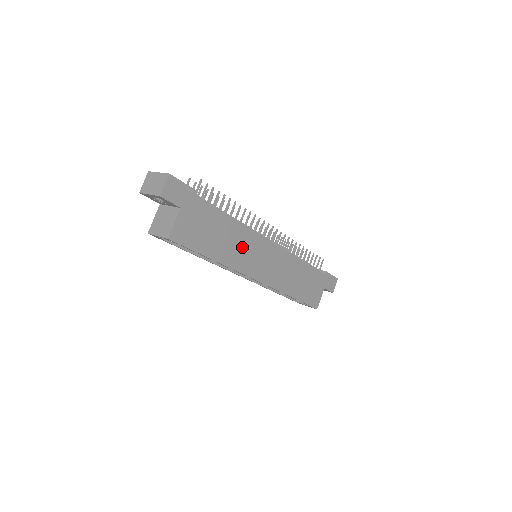
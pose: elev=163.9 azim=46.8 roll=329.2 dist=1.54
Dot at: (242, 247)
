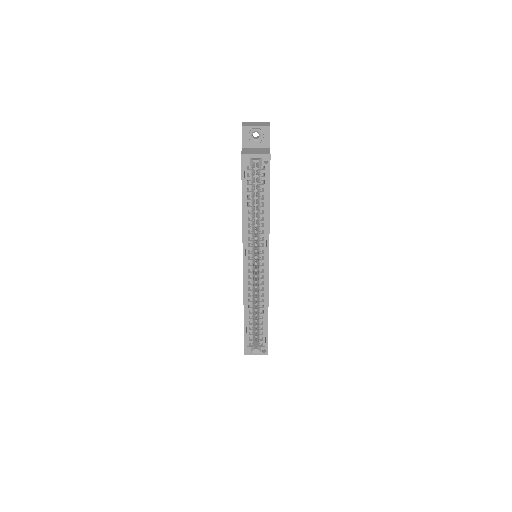
Dot at: occluded
